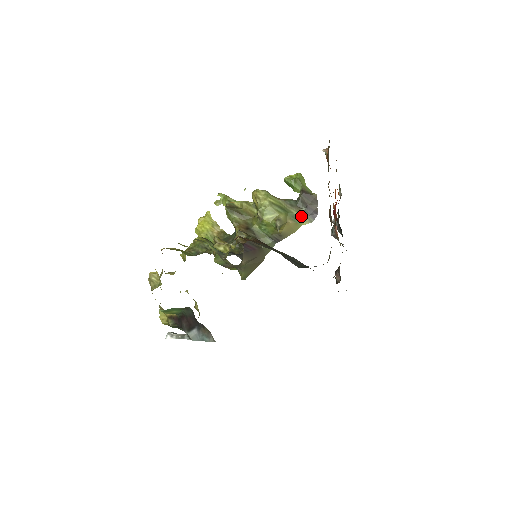
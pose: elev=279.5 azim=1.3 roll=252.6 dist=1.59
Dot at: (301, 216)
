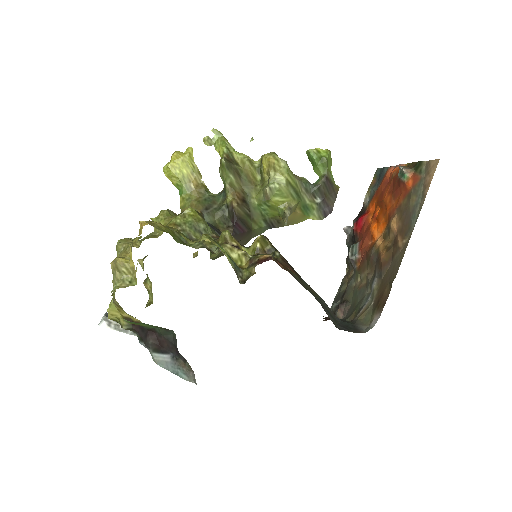
Dot at: (312, 208)
